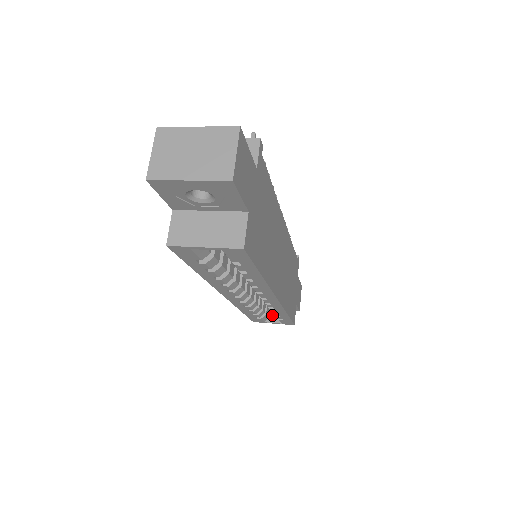
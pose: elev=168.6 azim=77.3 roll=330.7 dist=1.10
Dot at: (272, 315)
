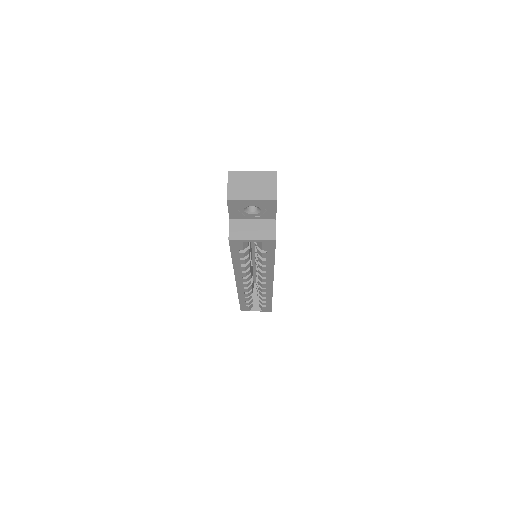
Dot at: (255, 305)
